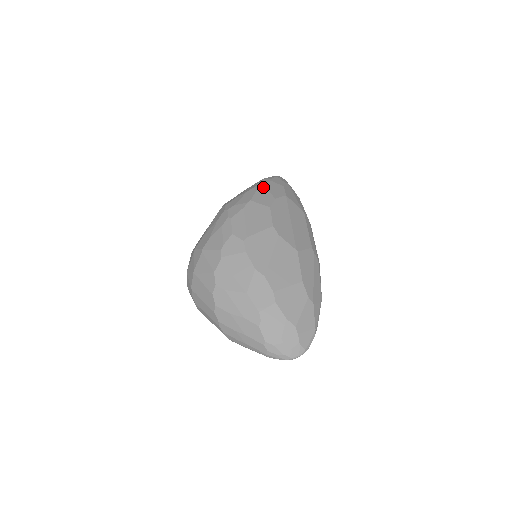
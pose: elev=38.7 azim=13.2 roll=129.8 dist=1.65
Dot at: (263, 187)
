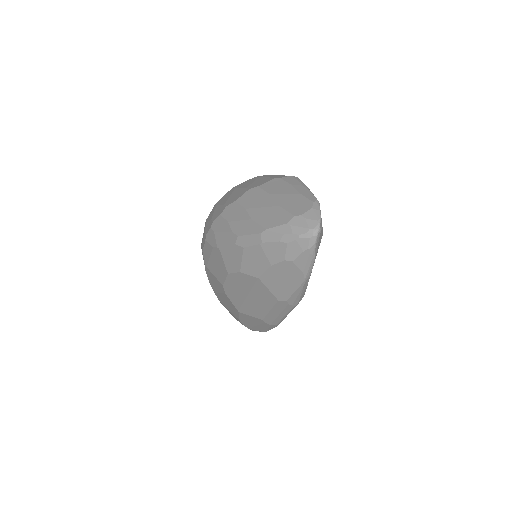
Dot at: (241, 248)
